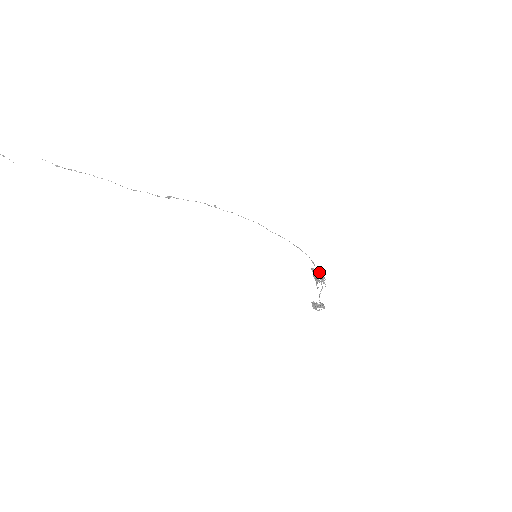
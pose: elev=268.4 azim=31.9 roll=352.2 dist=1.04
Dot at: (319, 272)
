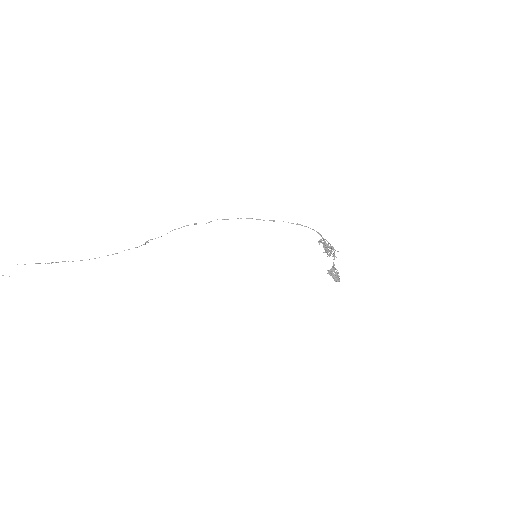
Dot at: (326, 249)
